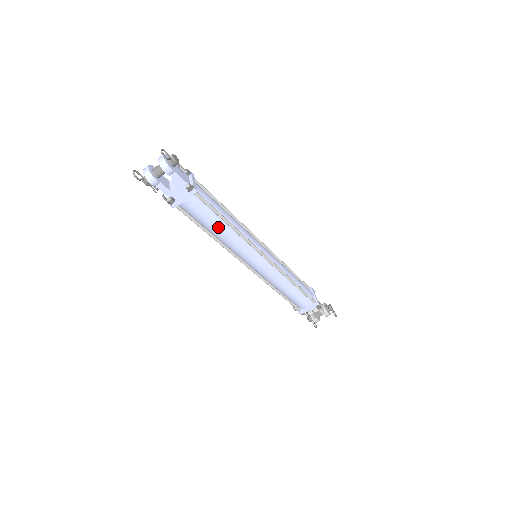
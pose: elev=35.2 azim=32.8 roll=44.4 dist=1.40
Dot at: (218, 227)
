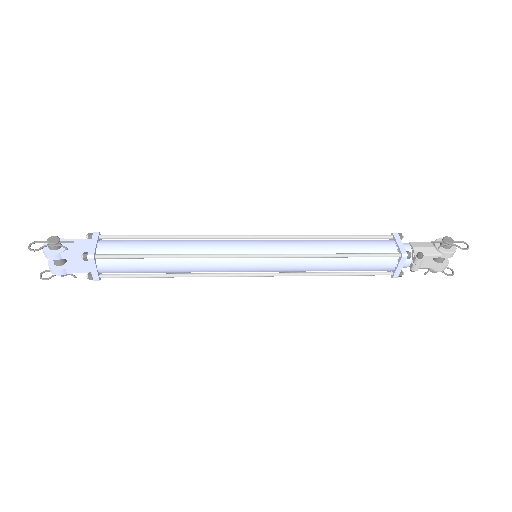
Dot at: (161, 267)
